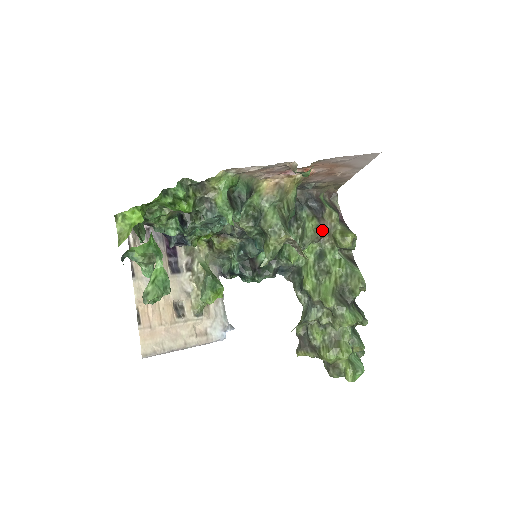
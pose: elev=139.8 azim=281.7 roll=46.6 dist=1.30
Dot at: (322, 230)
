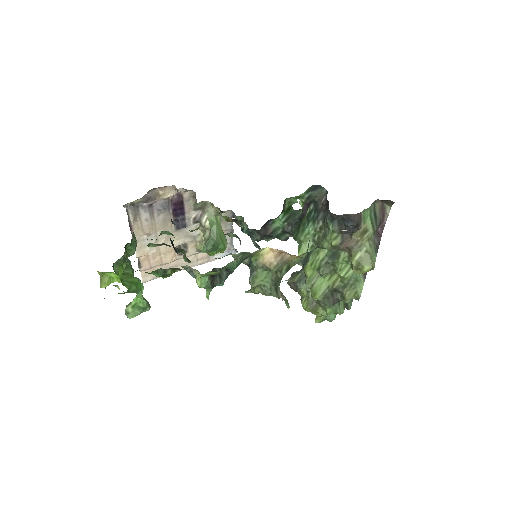
Dot at: occluded
